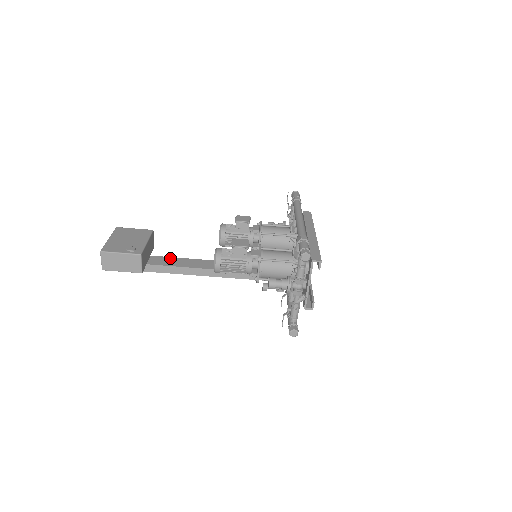
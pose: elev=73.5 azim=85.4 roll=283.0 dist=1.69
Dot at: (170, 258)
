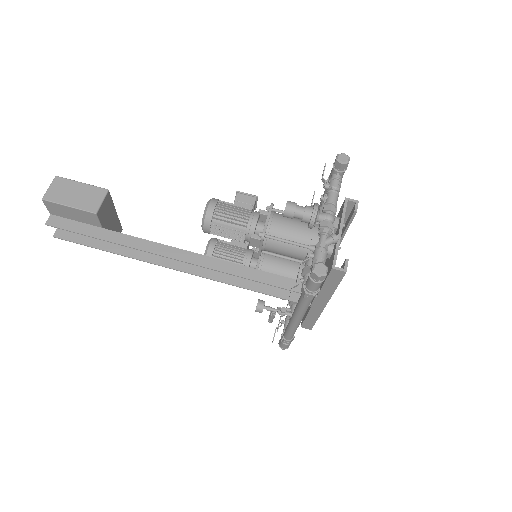
Dot at: occluded
